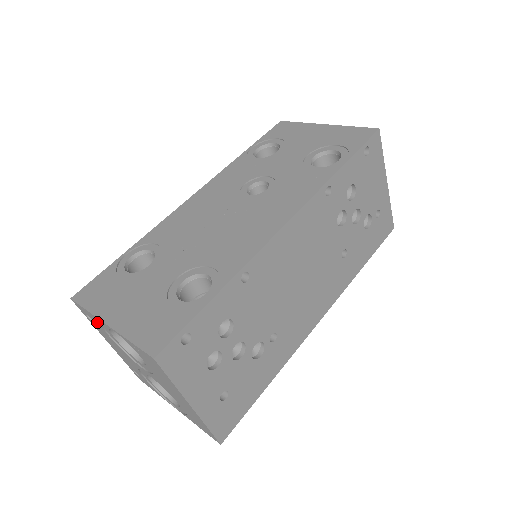
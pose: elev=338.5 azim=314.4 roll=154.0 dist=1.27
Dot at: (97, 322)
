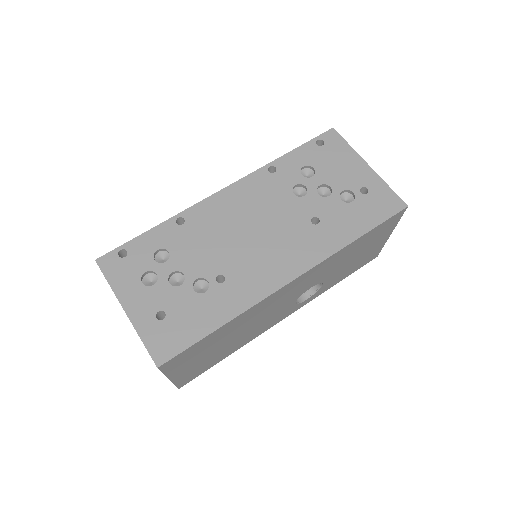
Dot at: occluded
